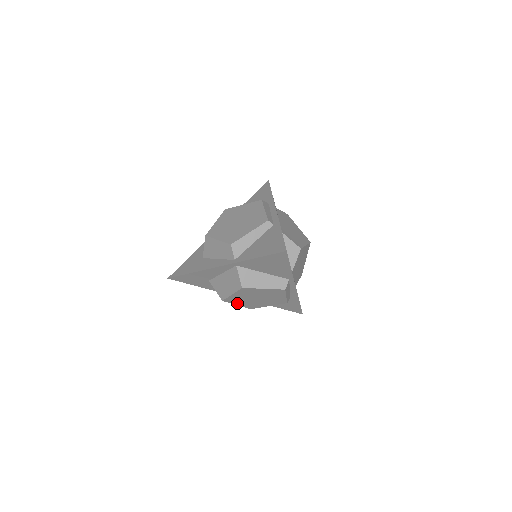
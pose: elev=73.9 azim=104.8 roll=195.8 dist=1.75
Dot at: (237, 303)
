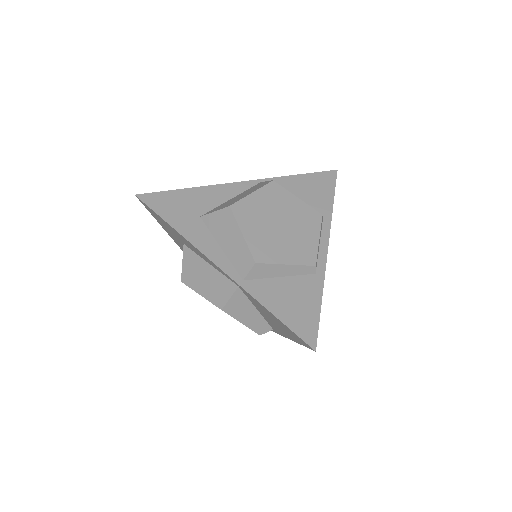
Dot at: occluded
